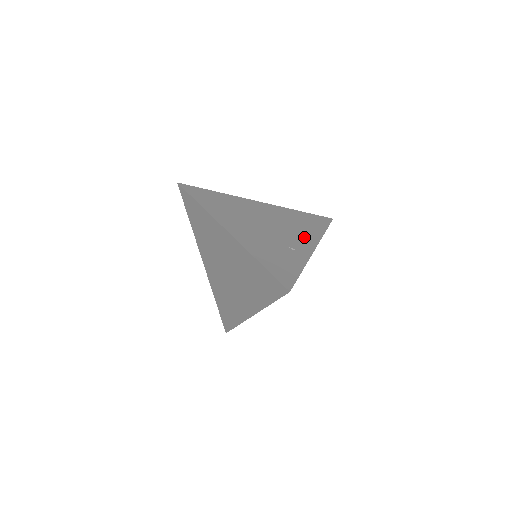
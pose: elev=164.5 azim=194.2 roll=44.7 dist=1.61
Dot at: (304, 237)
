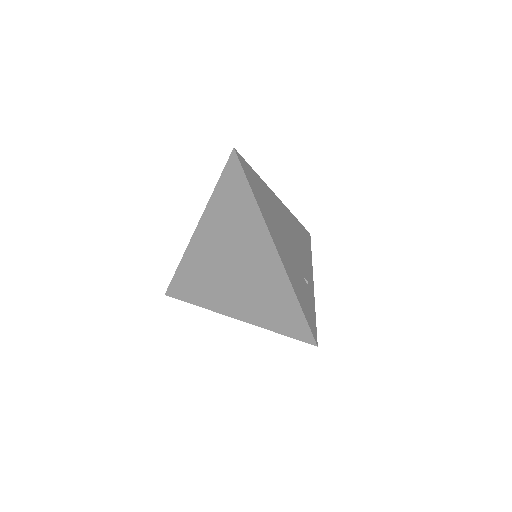
Dot at: (306, 262)
